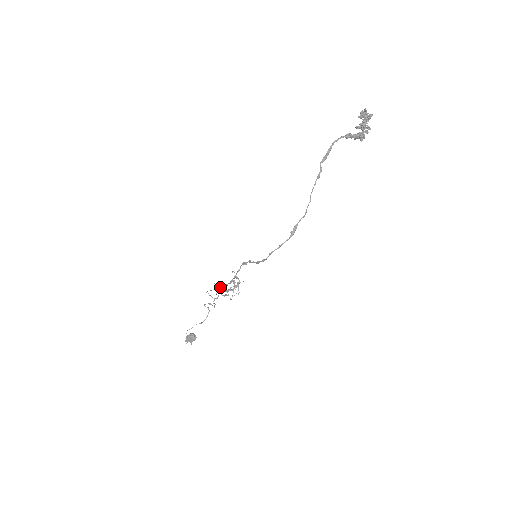
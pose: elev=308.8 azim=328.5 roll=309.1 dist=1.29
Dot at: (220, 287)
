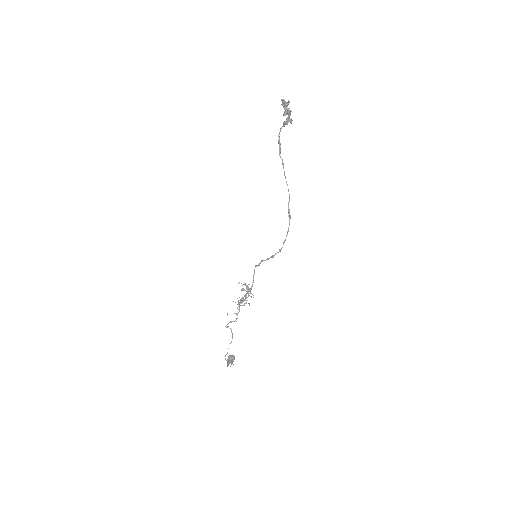
Dot at: (244, 299)
